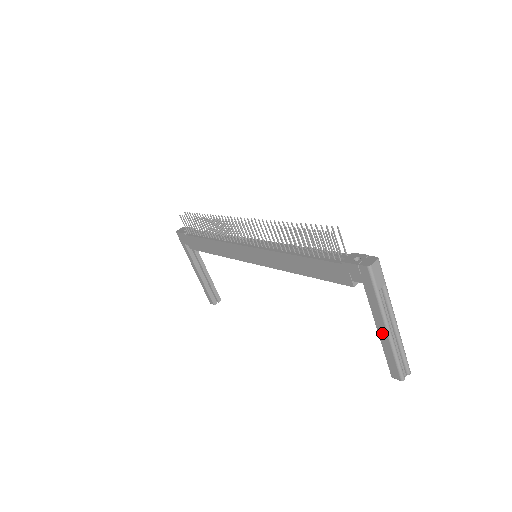
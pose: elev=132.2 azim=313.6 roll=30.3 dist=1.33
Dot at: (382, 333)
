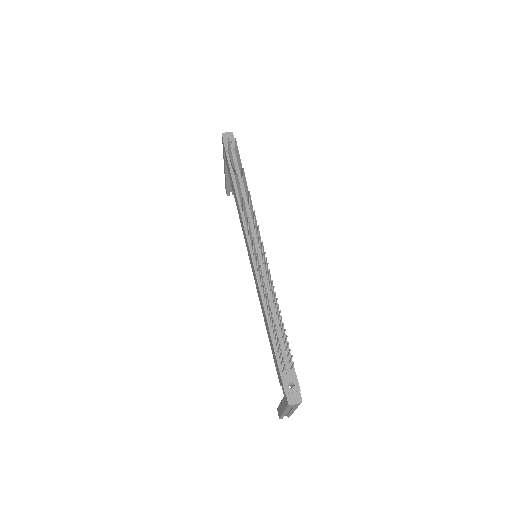
Dot at: (281, 407)
